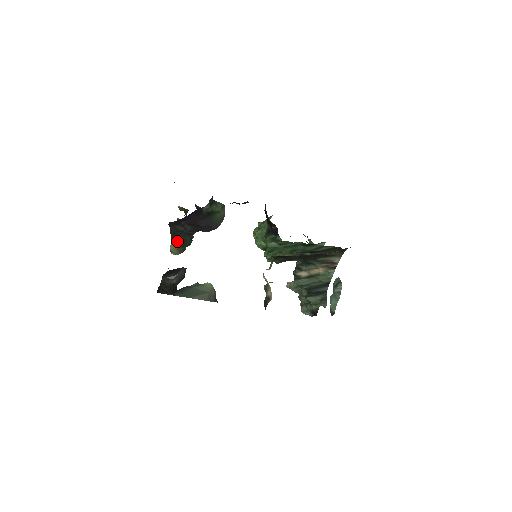
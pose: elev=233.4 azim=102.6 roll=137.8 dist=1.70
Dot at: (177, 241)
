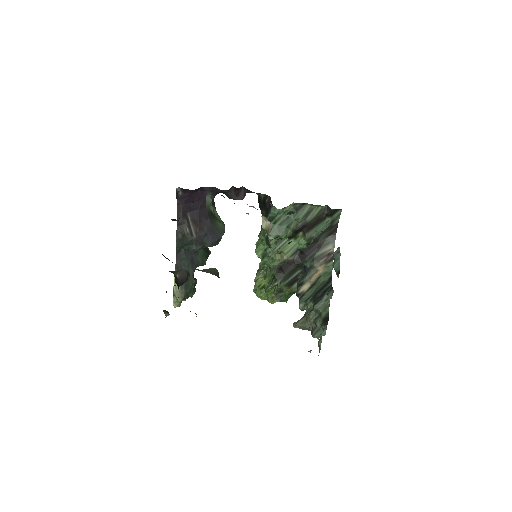
Dot at: occluded
